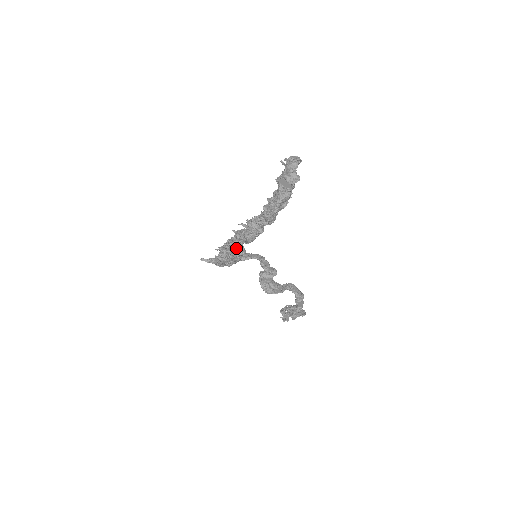
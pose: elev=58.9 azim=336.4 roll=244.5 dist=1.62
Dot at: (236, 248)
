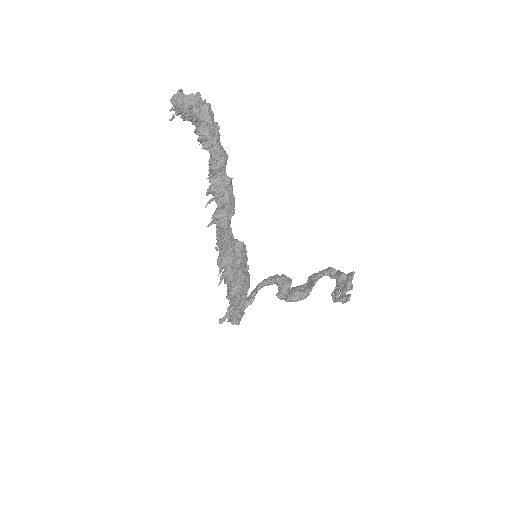
Dot at: (232, 247)
